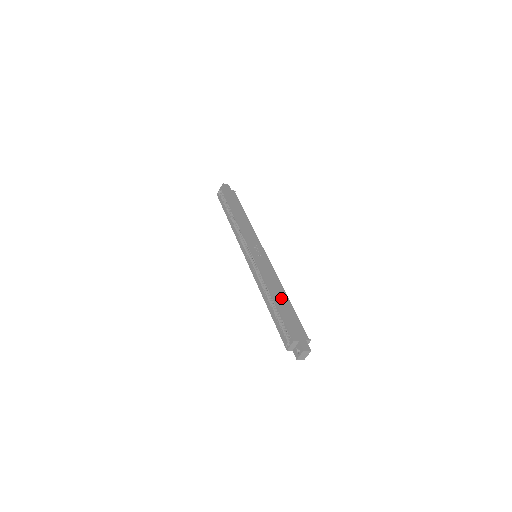
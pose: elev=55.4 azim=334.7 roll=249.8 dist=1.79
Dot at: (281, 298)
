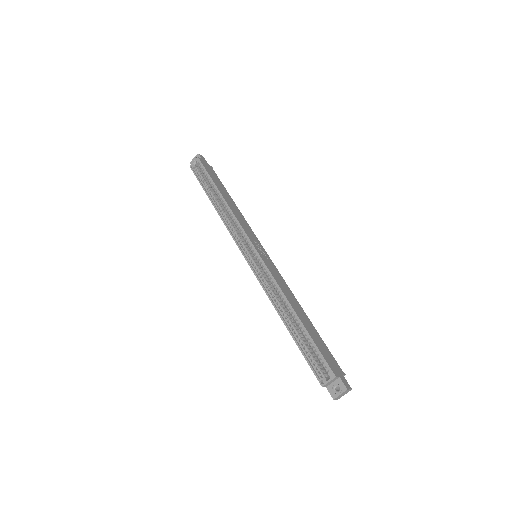
Dot at: (303, 316)
